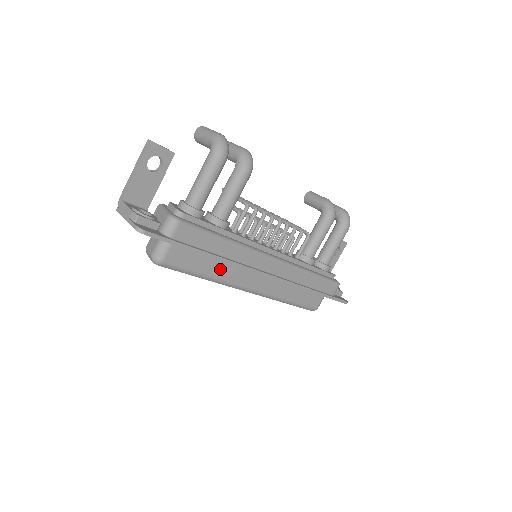
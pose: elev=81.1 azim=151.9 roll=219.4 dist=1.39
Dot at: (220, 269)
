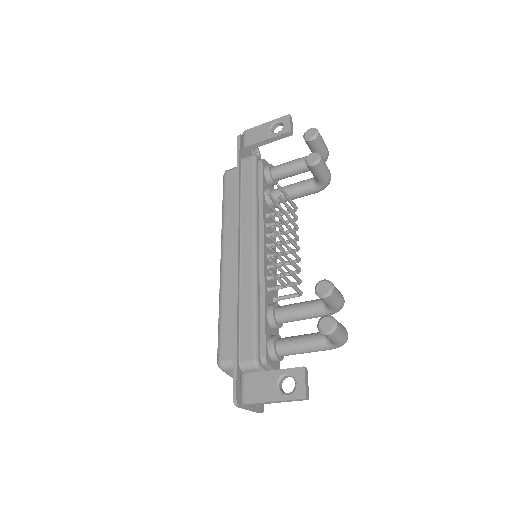
Dot at: occluded
